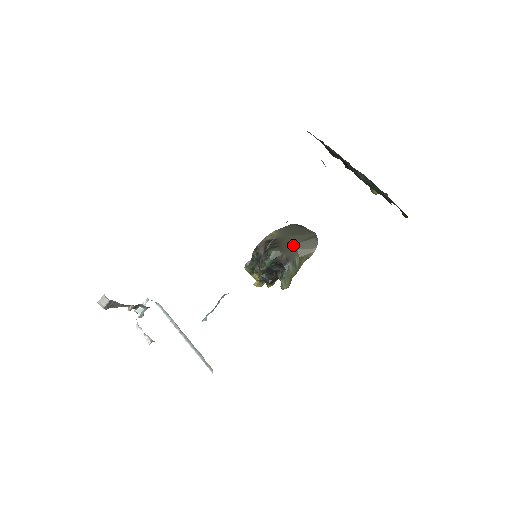
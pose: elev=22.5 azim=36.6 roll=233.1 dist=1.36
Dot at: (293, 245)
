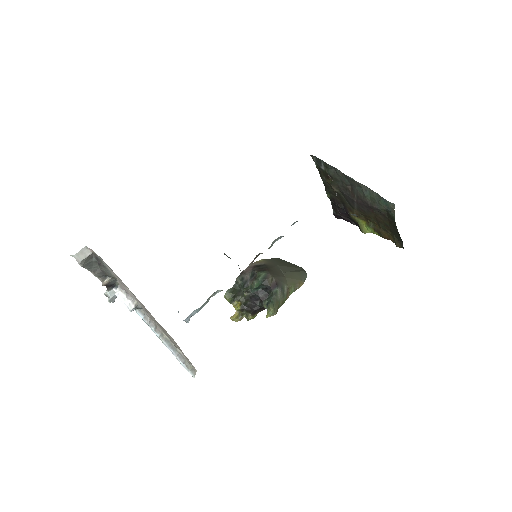
Dot at: (282, 273)
